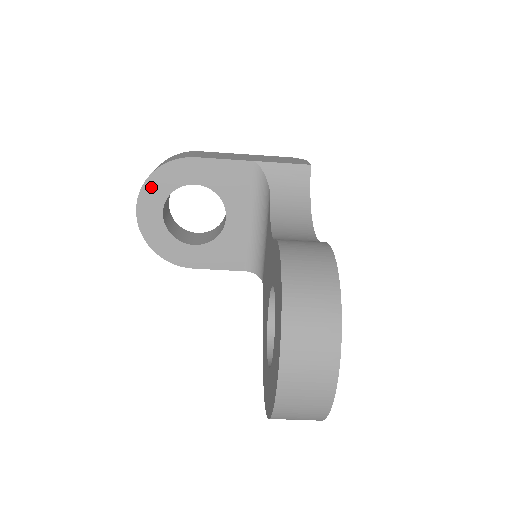
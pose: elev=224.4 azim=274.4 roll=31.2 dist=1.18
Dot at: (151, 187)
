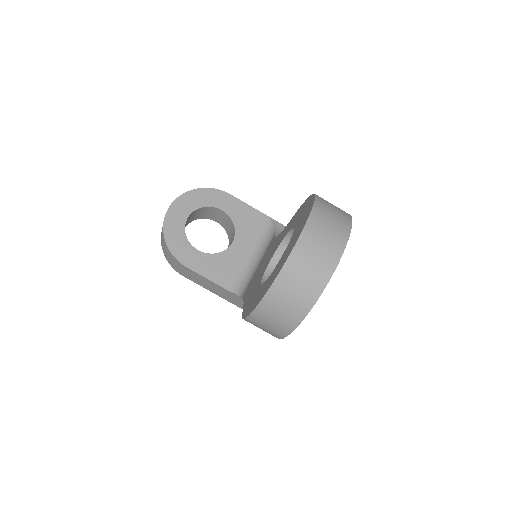
Dot at: (190, 196)
